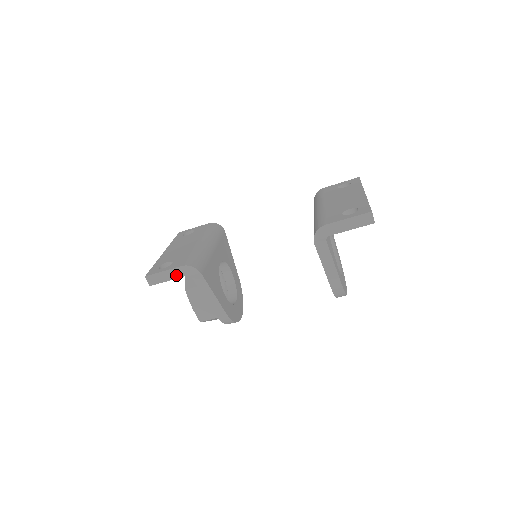
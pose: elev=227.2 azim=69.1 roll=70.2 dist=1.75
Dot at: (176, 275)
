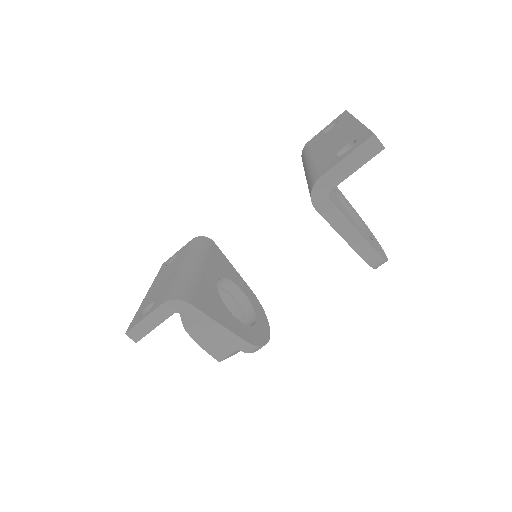
Dot at: (161, 318)
